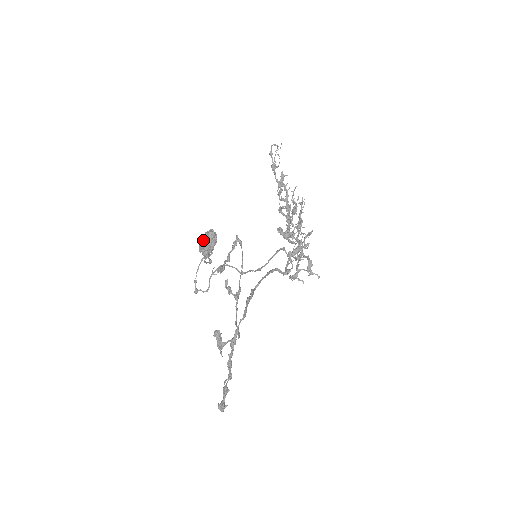
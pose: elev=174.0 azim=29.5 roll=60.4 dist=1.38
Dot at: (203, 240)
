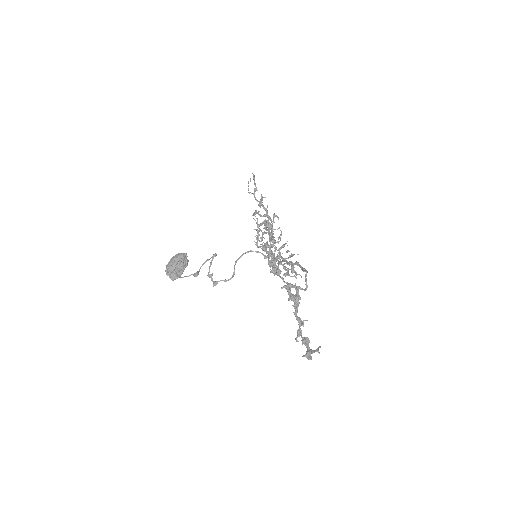
Dot at: (175, 261)
